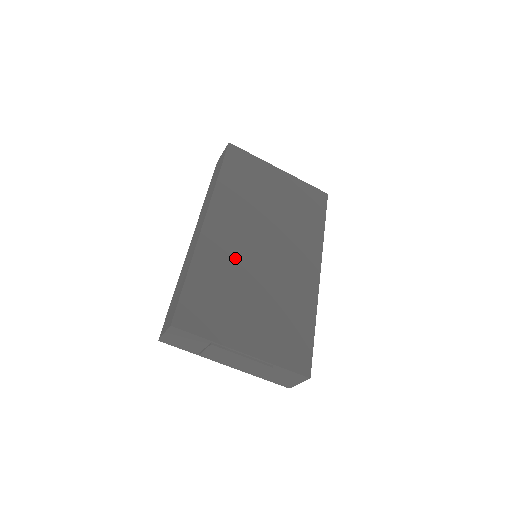
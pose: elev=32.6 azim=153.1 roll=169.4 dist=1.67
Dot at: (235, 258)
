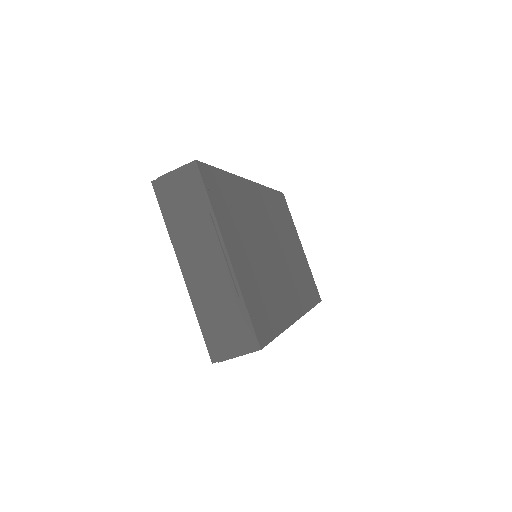
Dot at: (256, 219)
